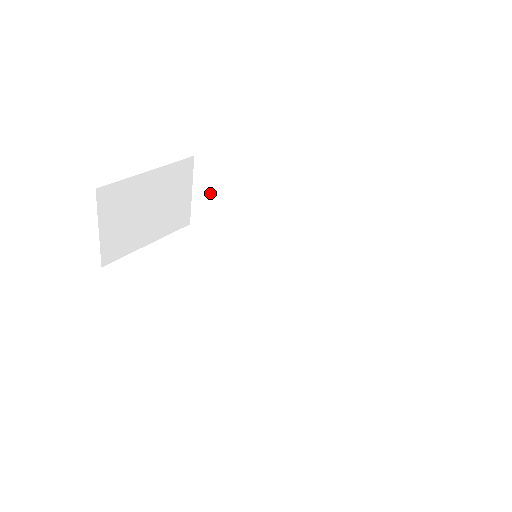
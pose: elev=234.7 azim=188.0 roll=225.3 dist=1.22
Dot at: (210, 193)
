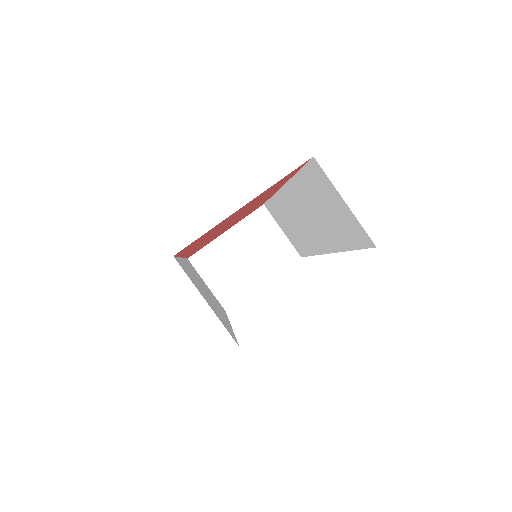
Dot at: (283, 225)
